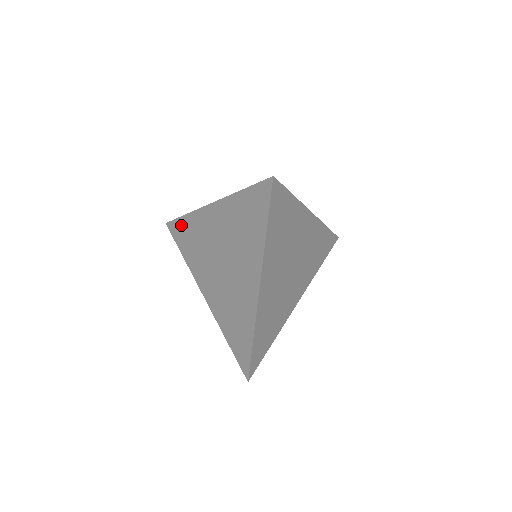
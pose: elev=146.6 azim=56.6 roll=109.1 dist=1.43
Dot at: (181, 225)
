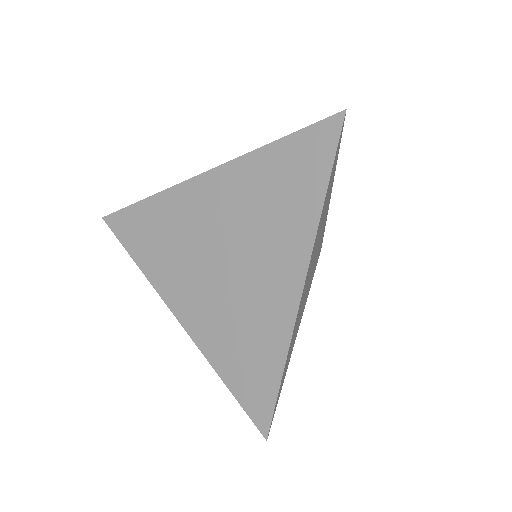
Dot at: (137, 215)
